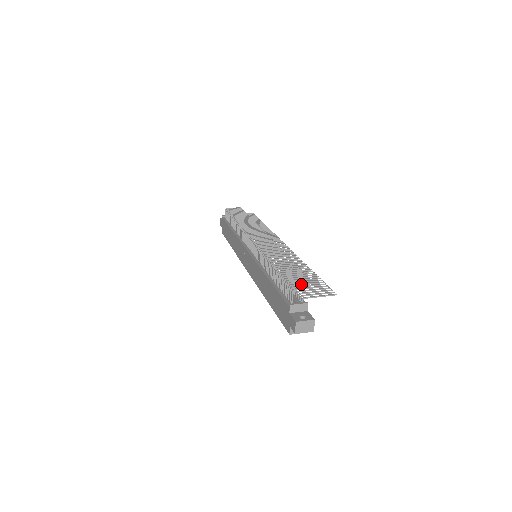
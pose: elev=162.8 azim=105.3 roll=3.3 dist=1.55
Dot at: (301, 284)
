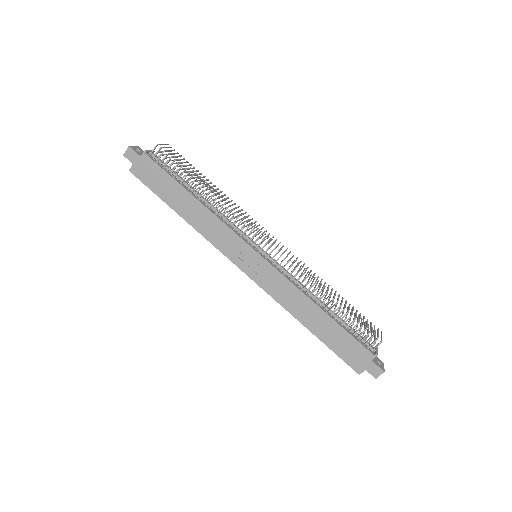
Dot at: occluded
